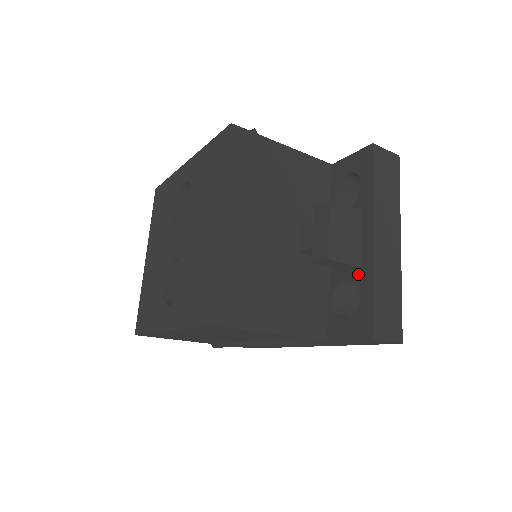
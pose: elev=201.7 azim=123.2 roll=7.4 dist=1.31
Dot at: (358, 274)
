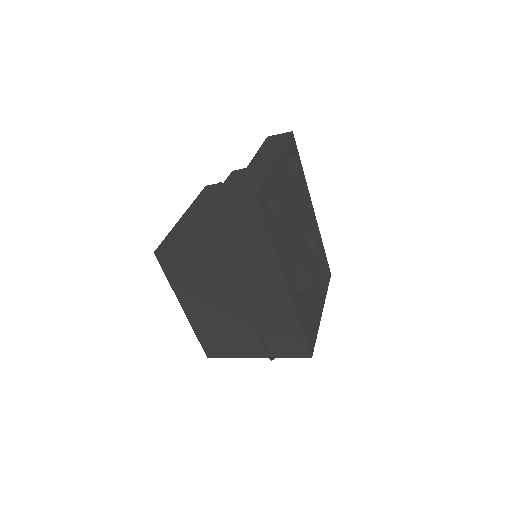
Dot at: occluded
